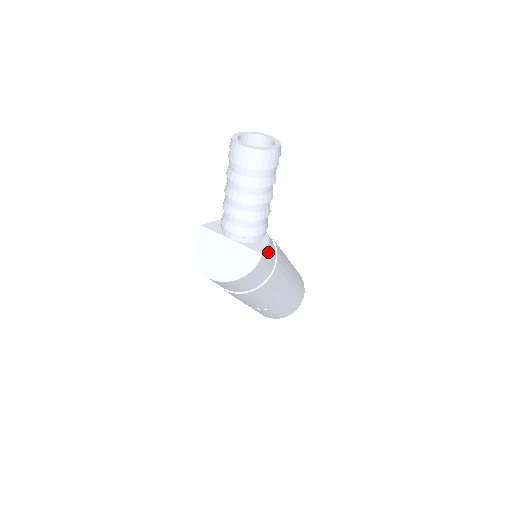
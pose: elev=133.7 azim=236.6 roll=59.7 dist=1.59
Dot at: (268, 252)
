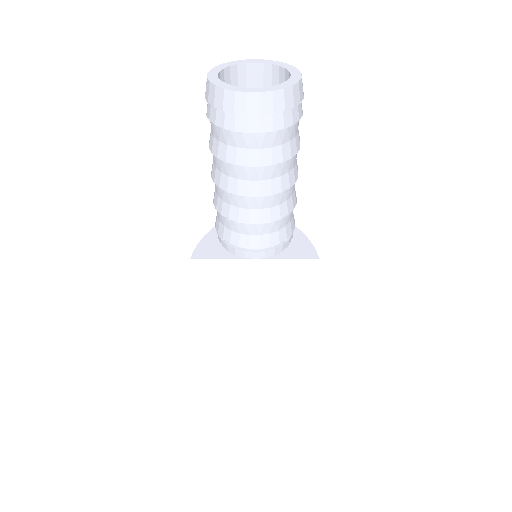
Dot at: occluded
